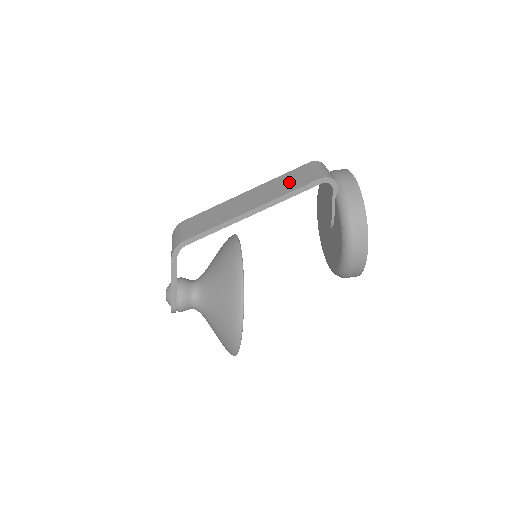
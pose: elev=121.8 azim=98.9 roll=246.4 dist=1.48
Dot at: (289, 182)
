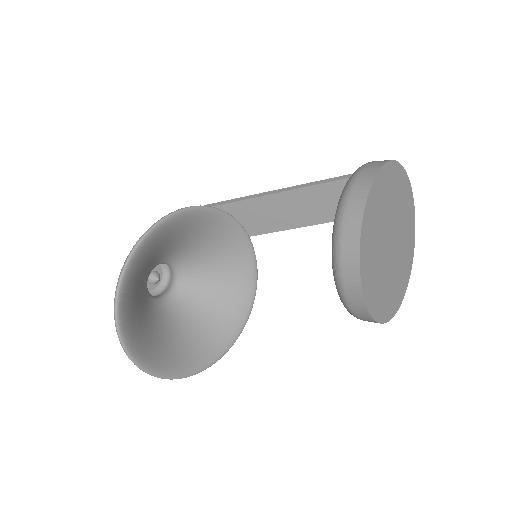
Dot at: occluded
